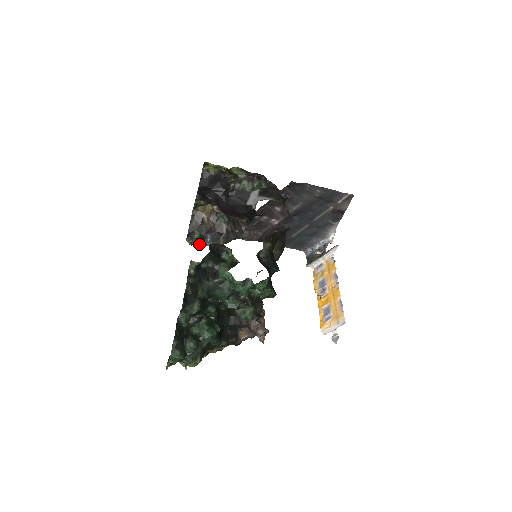
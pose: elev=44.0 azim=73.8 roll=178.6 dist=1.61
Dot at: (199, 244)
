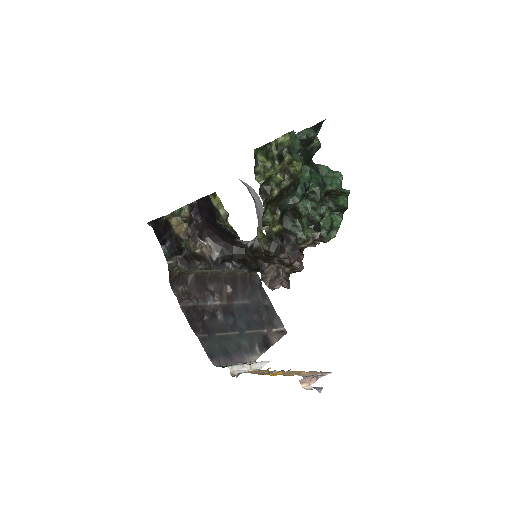
Dot at: (157, 237)
